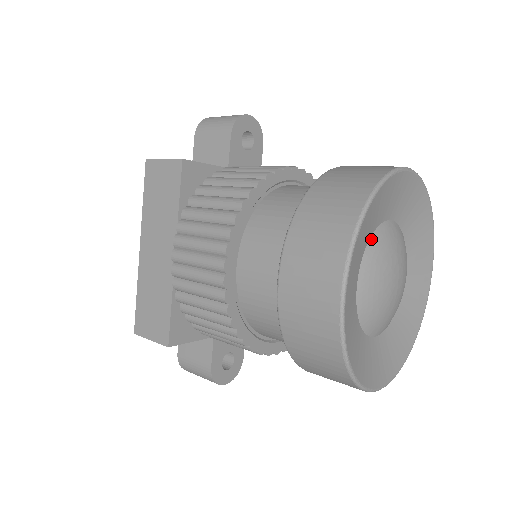
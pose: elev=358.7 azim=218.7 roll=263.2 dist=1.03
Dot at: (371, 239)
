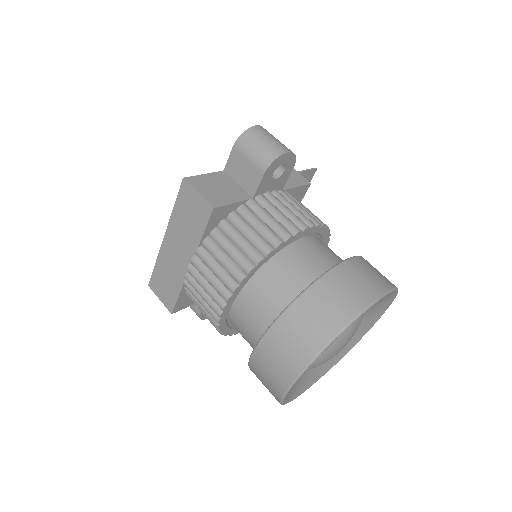
Dot at: occluded
